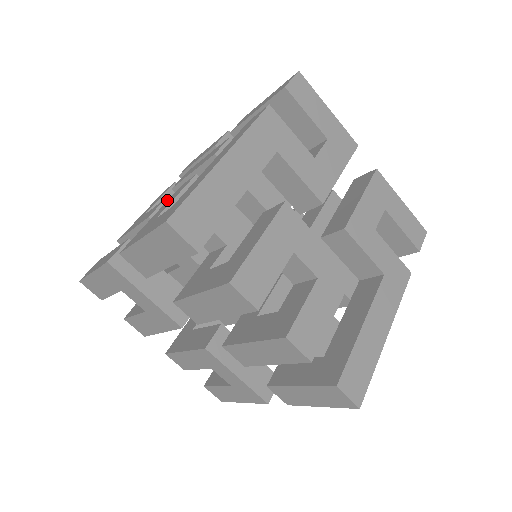
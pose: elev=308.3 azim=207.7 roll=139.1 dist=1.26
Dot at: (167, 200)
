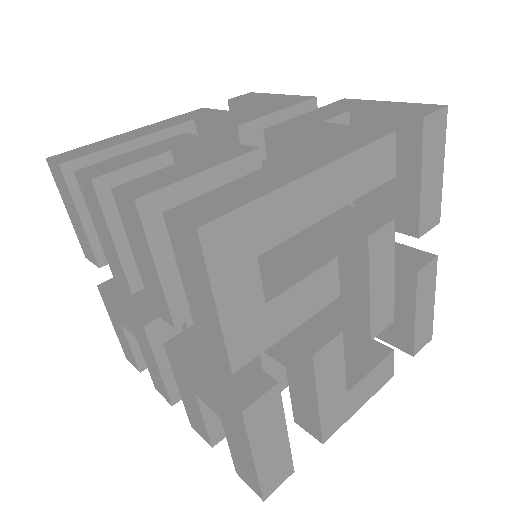
Dot at: occluded
